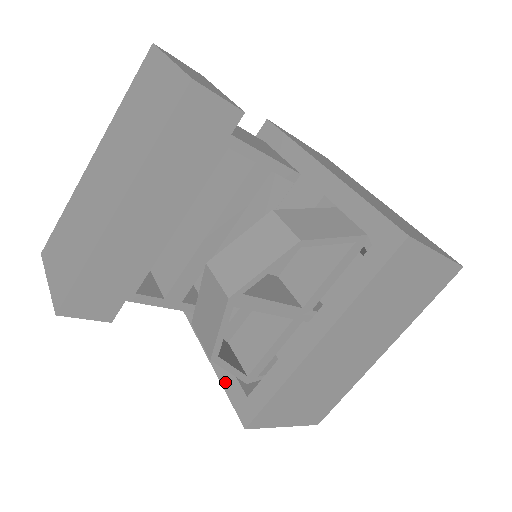
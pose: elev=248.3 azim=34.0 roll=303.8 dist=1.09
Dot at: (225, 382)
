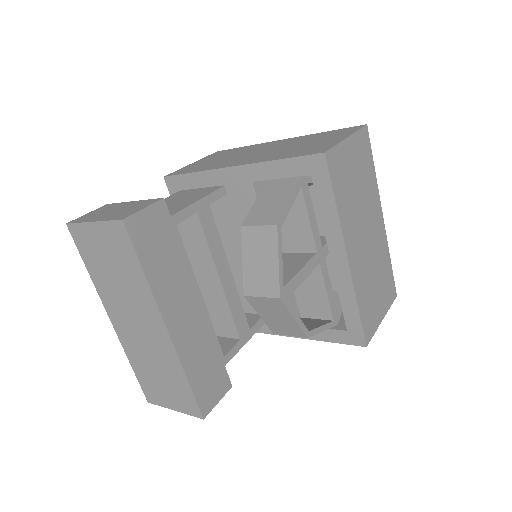
Dot at: (326, 338)
